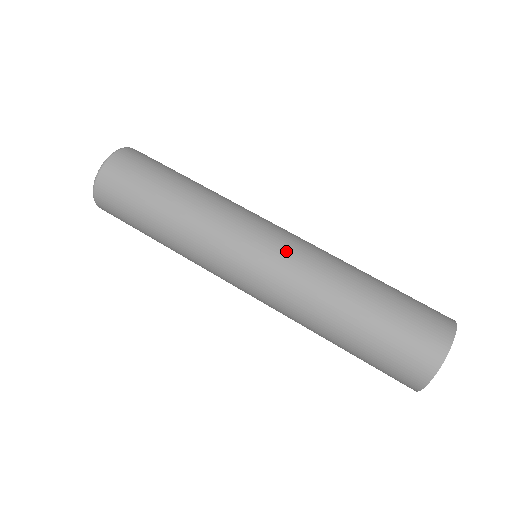
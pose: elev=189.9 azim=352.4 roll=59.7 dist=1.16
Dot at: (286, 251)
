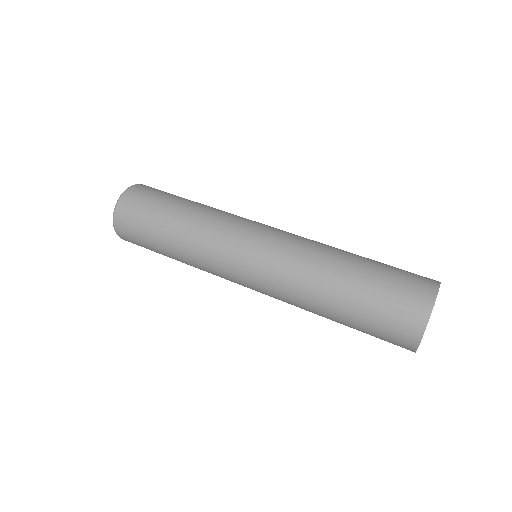
Dot at: (269, 262)
